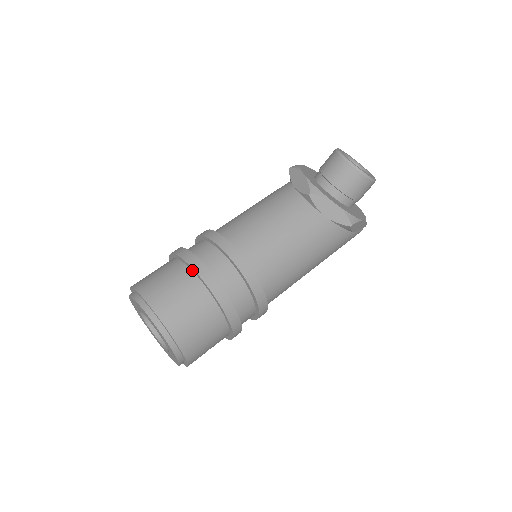
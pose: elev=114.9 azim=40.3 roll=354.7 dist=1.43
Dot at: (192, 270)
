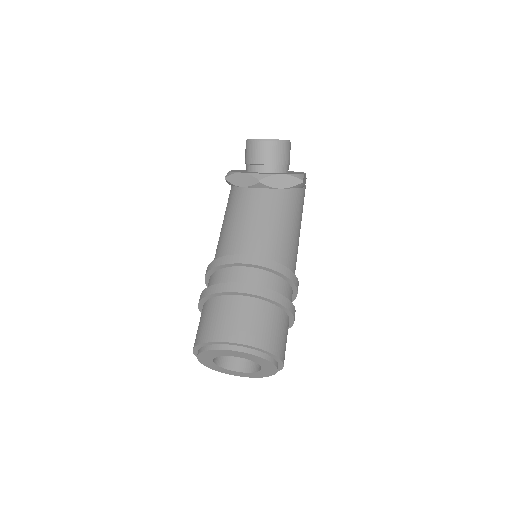
Dot at: (231, 294)
